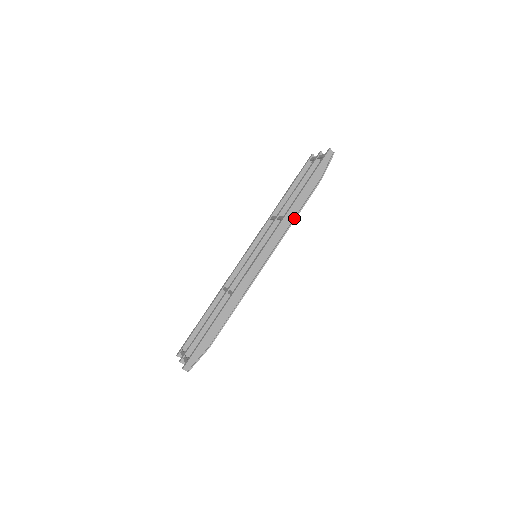
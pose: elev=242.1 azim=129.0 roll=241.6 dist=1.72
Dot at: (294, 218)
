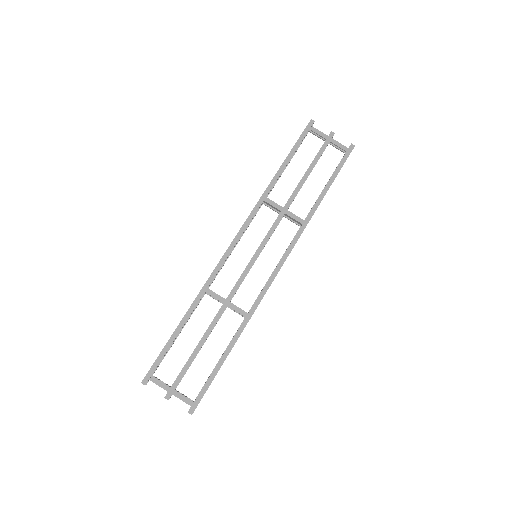
Dot at: occluded
